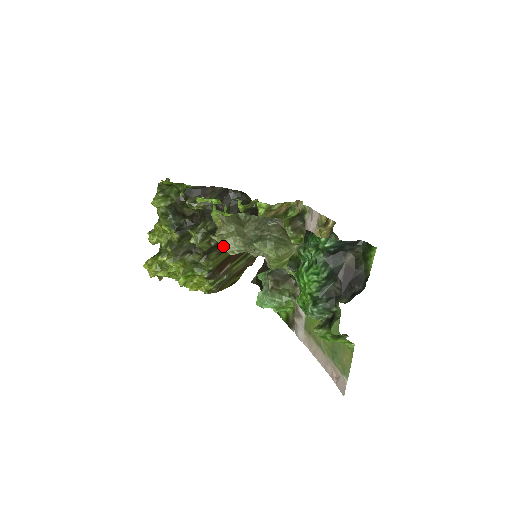
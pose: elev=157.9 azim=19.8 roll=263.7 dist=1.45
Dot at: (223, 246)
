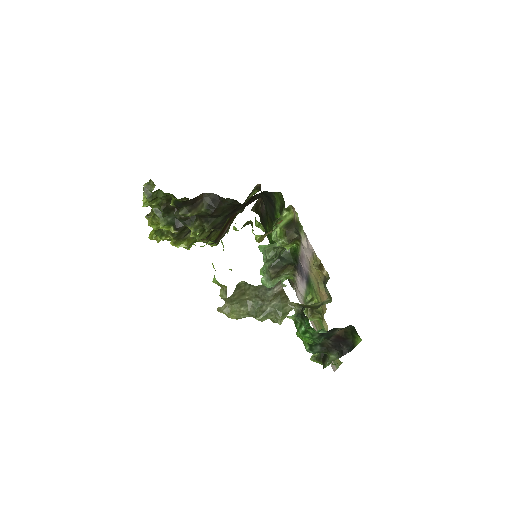
Dot at: (230, 317)
